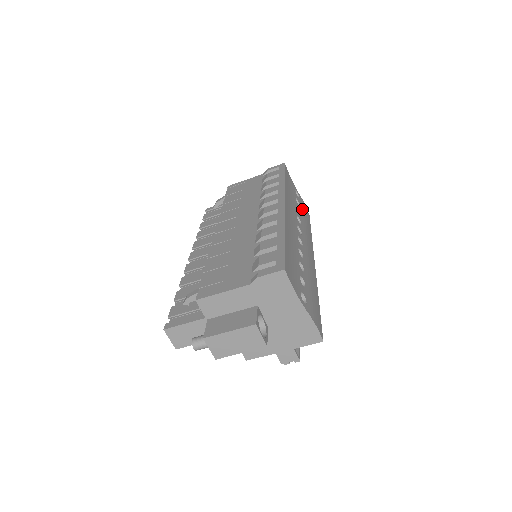
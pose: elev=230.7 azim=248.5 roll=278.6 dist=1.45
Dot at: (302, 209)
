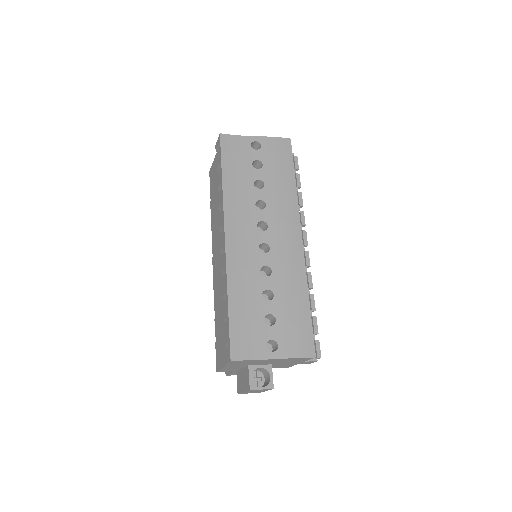
Dot at: (268, 164)
